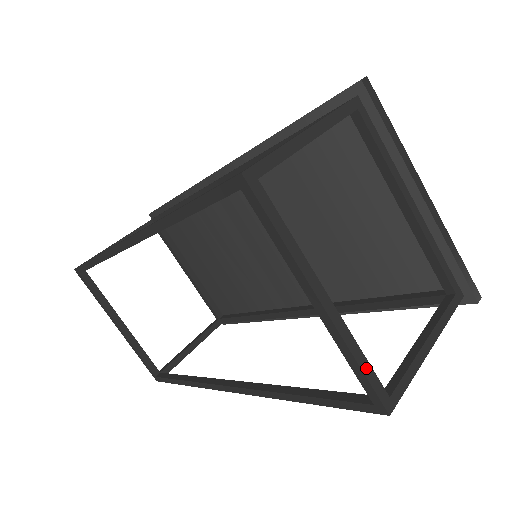
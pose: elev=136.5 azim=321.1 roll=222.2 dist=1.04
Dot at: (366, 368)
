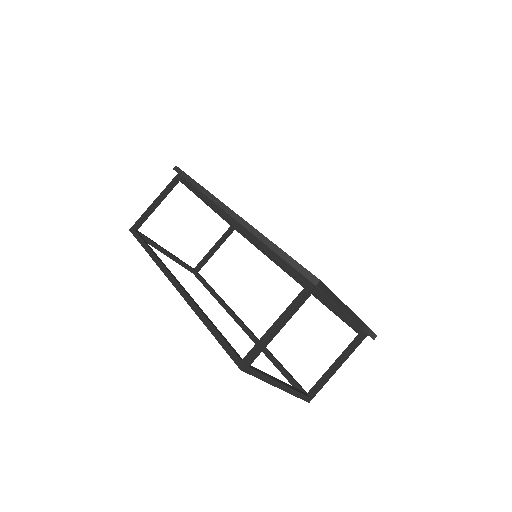
Dot at: (299, 395)
